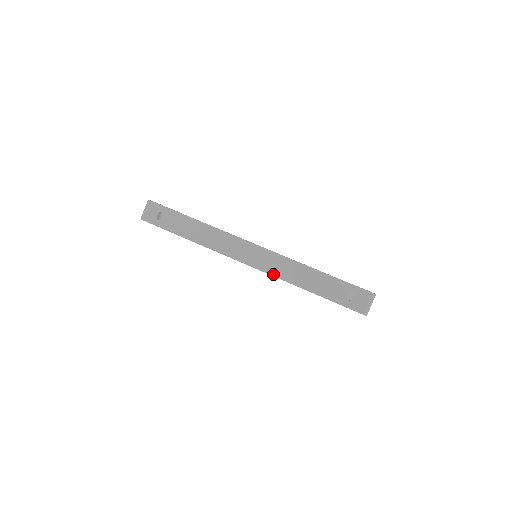
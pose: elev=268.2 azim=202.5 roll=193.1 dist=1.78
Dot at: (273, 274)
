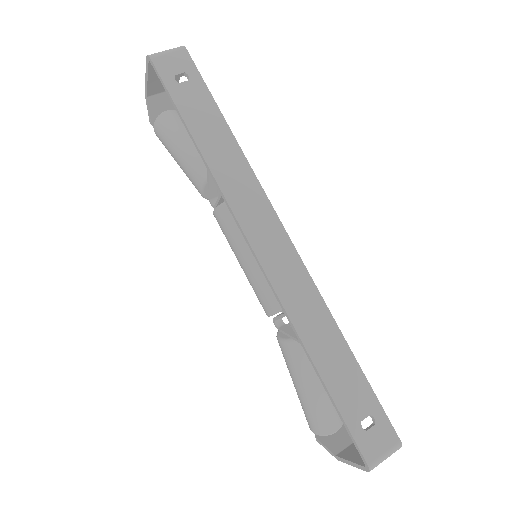
Dot at: (282, 298)
